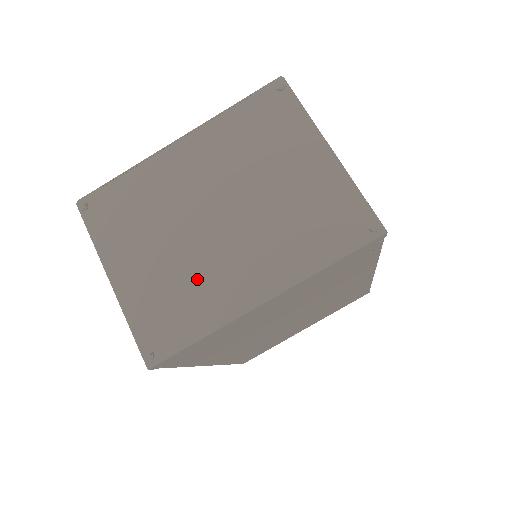
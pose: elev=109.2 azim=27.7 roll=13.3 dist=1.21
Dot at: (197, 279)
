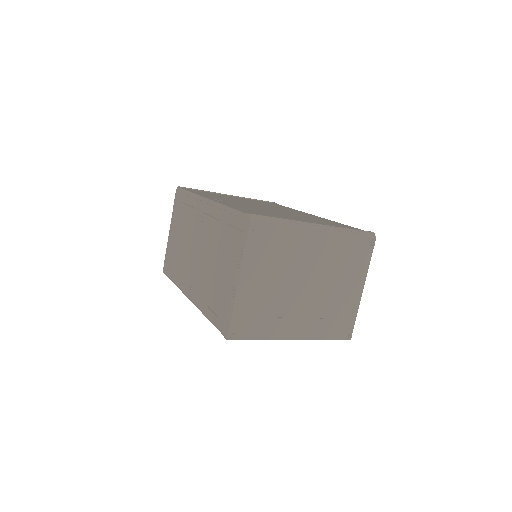
Dot at: (277, 310)
